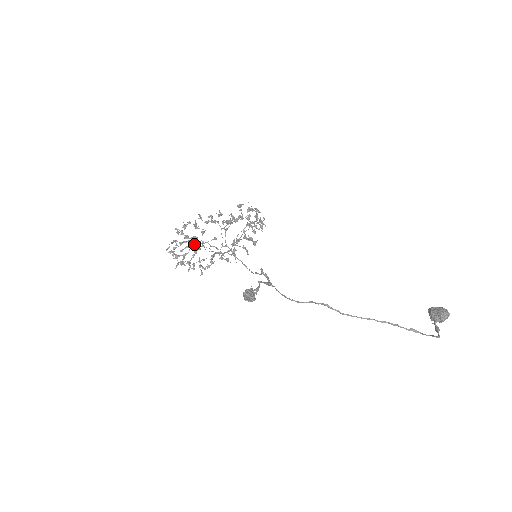
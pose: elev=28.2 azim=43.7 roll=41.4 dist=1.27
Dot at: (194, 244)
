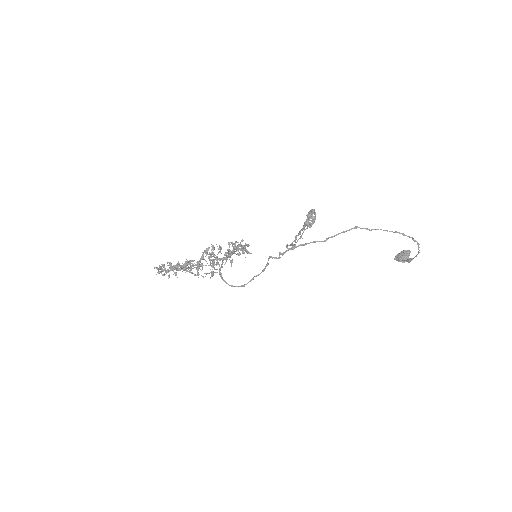
Dot at: (188, 264)
